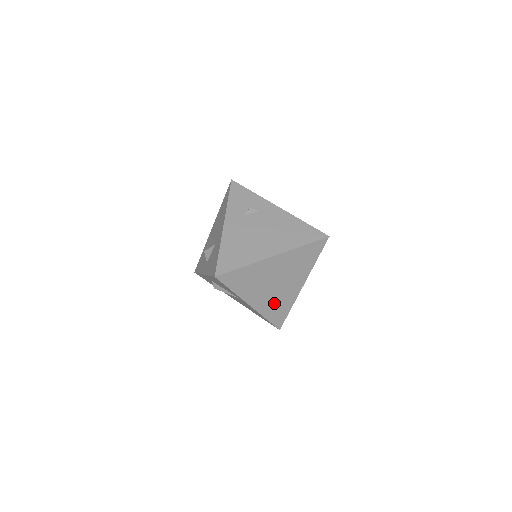
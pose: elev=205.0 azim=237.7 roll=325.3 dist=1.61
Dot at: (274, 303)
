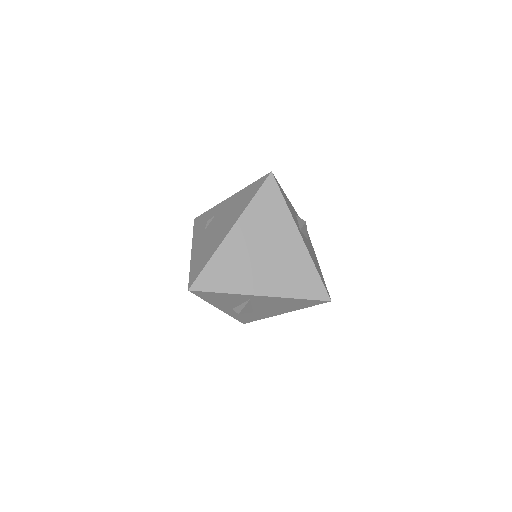
Dot at: (287, 276)
